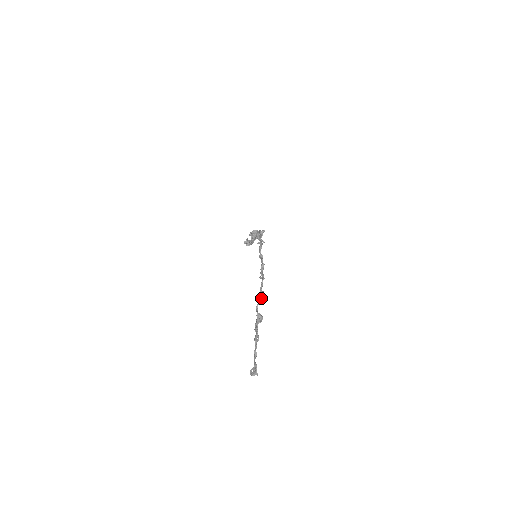
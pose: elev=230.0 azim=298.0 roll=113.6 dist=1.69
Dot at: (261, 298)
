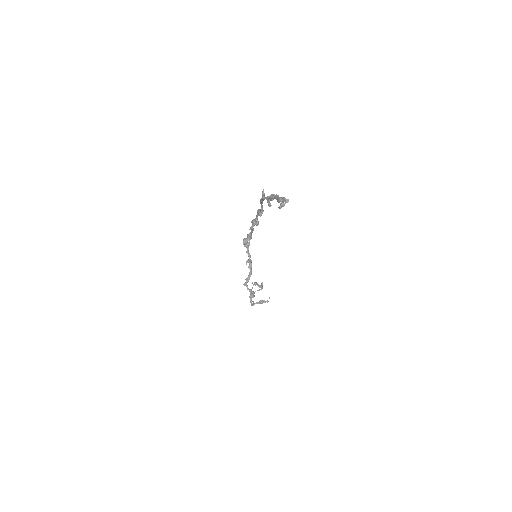
Dot at: occluded
